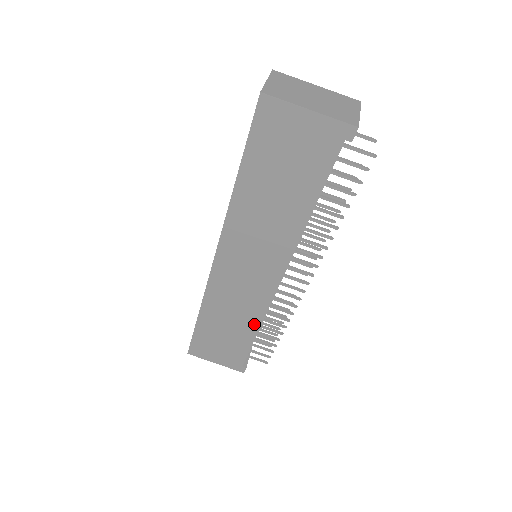
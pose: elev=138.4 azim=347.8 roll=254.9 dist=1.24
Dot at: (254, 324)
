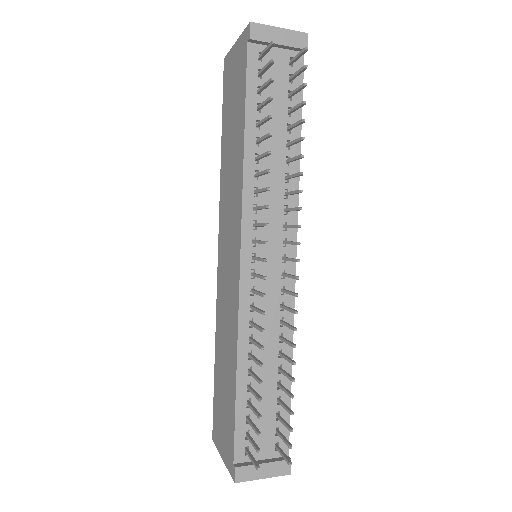
Dot at: (234, 353)
